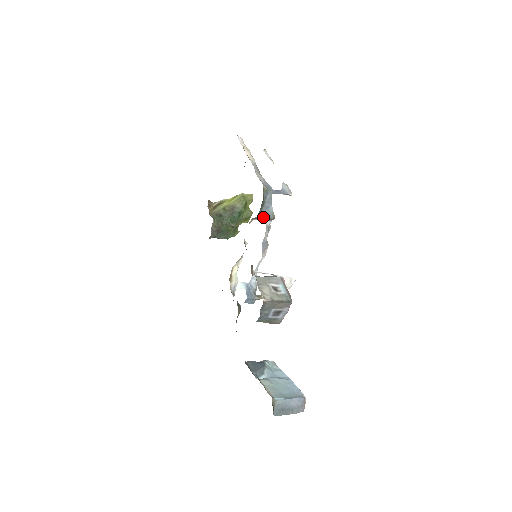
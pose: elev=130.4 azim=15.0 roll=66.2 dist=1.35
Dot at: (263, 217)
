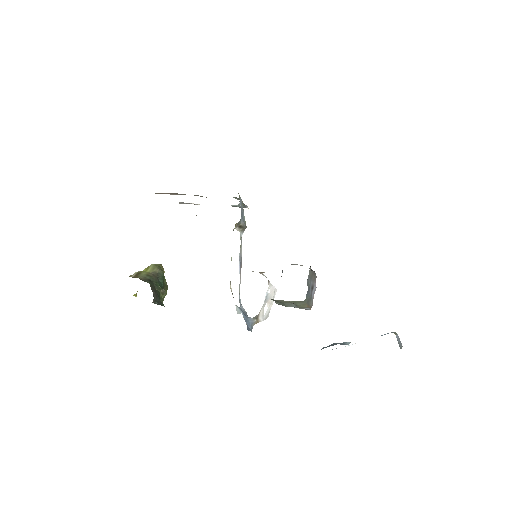
Dot at: (241, 224)
